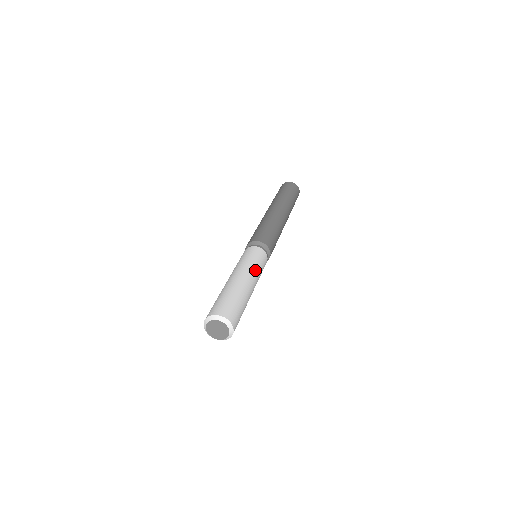
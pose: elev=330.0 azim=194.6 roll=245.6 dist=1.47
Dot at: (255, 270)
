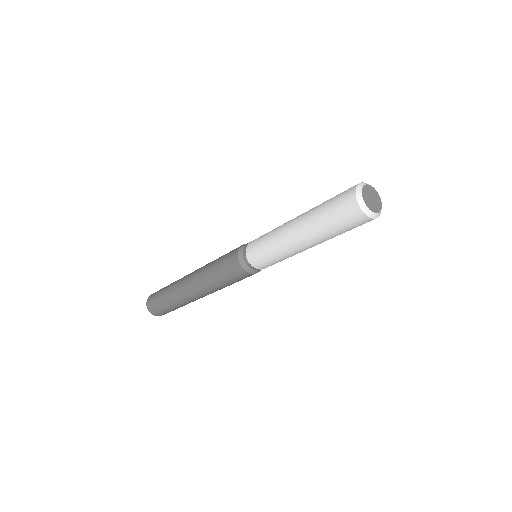
Dot at: occluded
